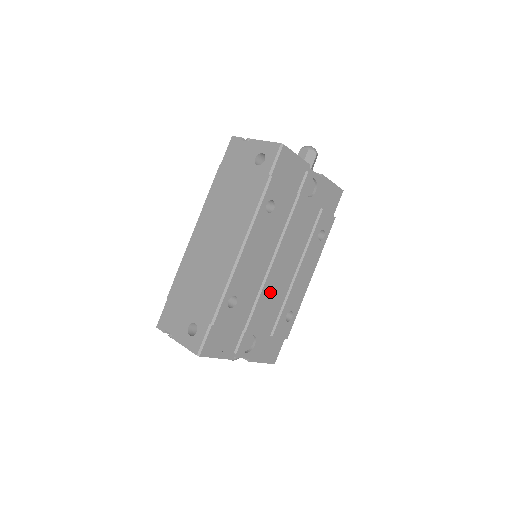
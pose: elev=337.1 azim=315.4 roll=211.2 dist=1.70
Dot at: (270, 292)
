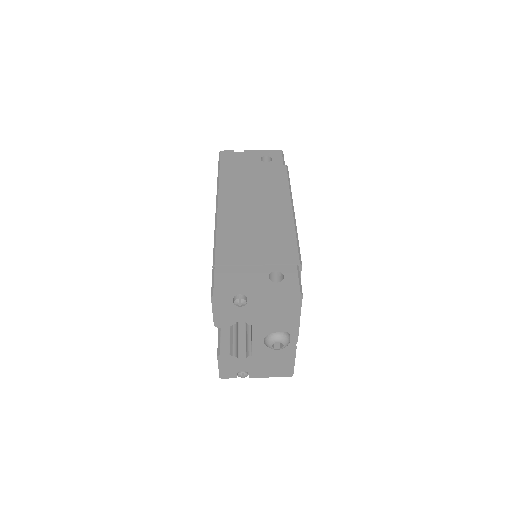
Dot at: occluded
